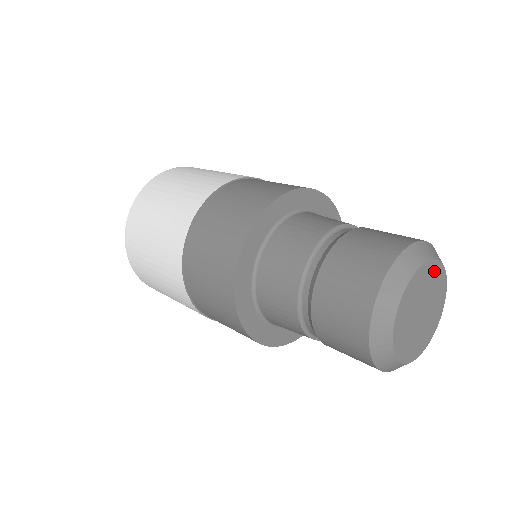
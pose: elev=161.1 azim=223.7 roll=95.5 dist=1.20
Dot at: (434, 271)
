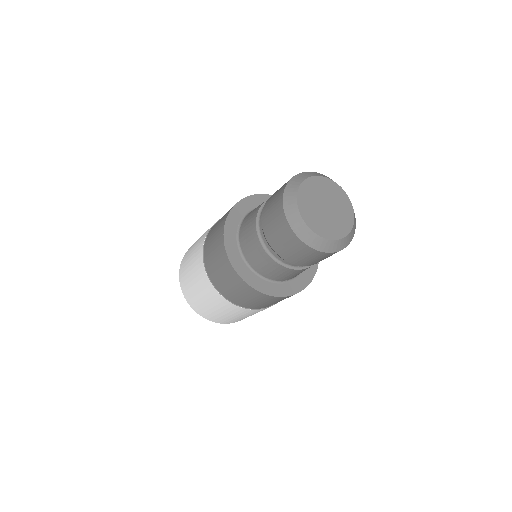
Dot at: (343, 197)
